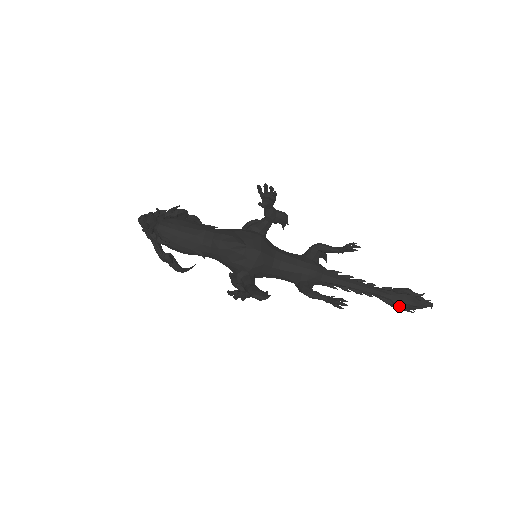
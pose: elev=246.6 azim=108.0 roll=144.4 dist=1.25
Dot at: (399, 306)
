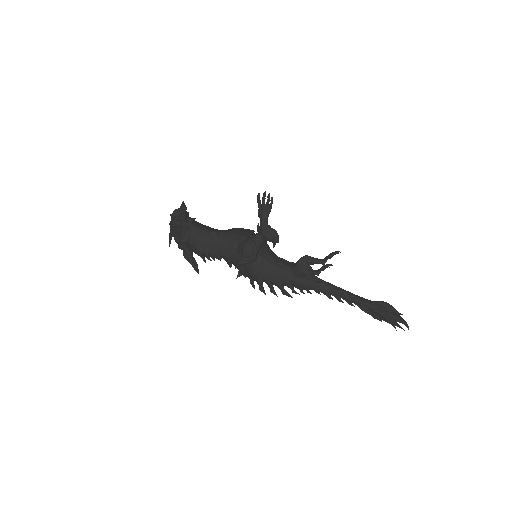
Dot at: (380, 305)
